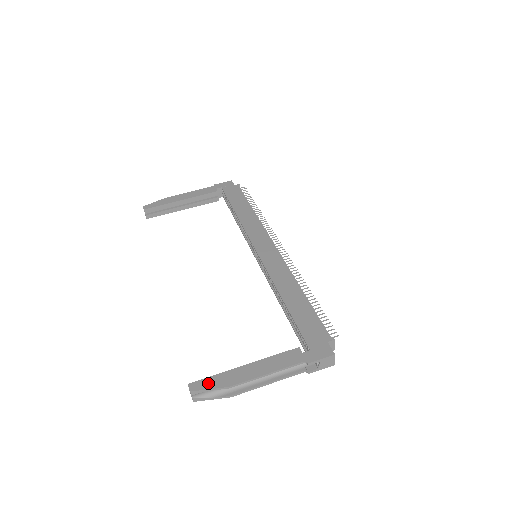
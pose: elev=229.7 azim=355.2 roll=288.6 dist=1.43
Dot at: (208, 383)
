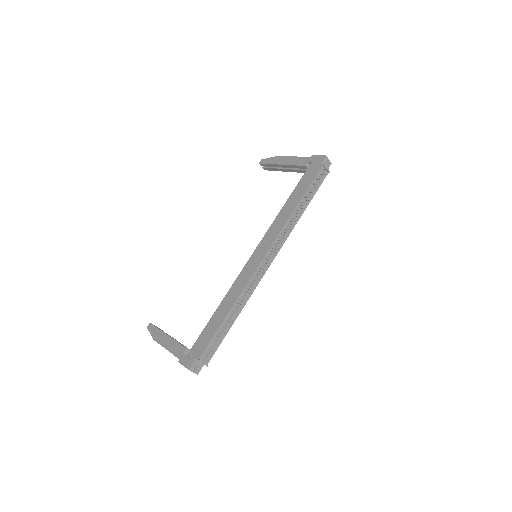
Dot at: (153, 330)
